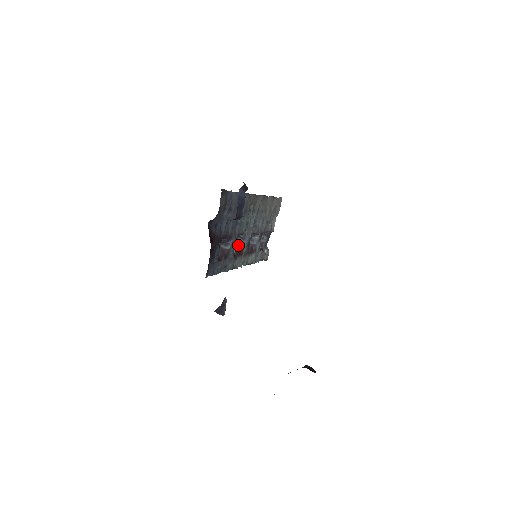
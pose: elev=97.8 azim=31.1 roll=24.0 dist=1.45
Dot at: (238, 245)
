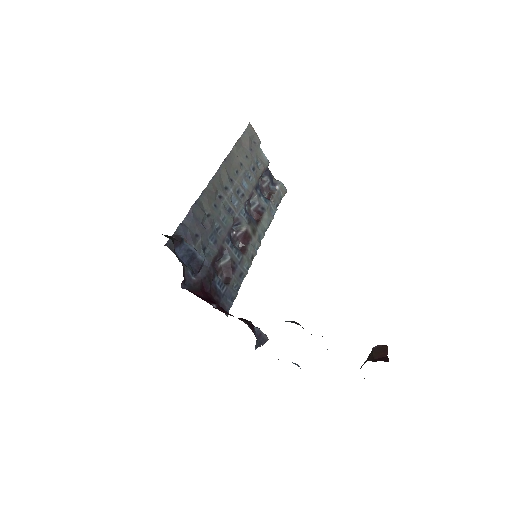
Dot at: (239, 234)
